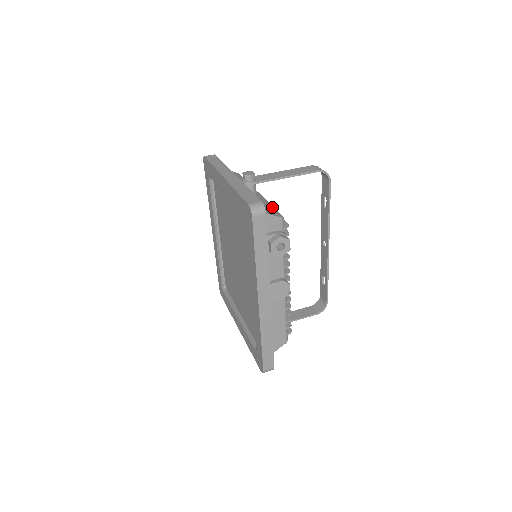
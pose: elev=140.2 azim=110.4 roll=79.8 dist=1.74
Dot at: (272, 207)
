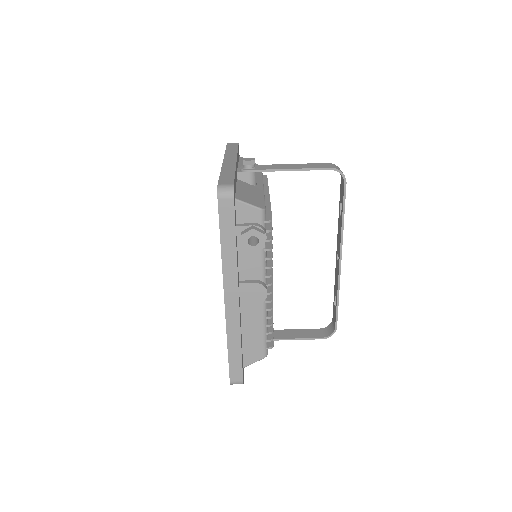
Dot at: (262, 198)
